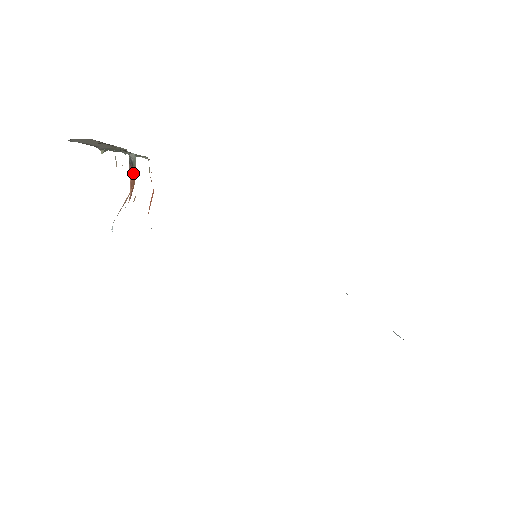
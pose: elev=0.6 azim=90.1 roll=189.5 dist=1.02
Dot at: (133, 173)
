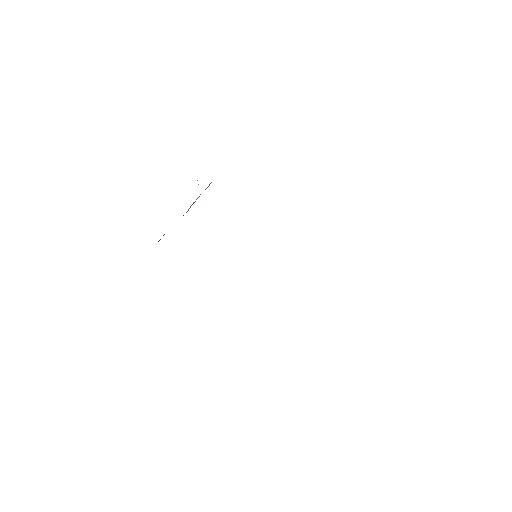
Dot at: occluded
